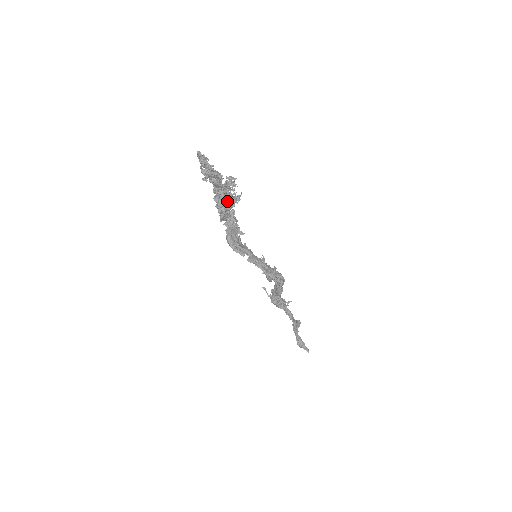
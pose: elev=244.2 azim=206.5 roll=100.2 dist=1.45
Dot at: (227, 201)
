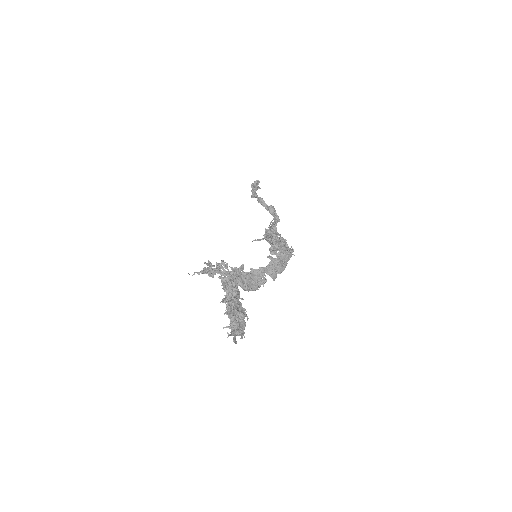
Dot at: occluded
